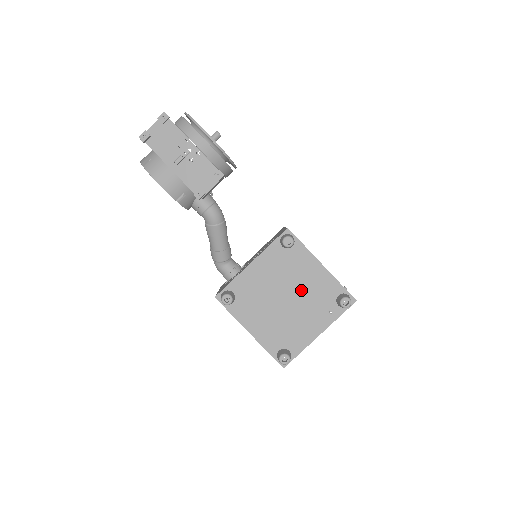
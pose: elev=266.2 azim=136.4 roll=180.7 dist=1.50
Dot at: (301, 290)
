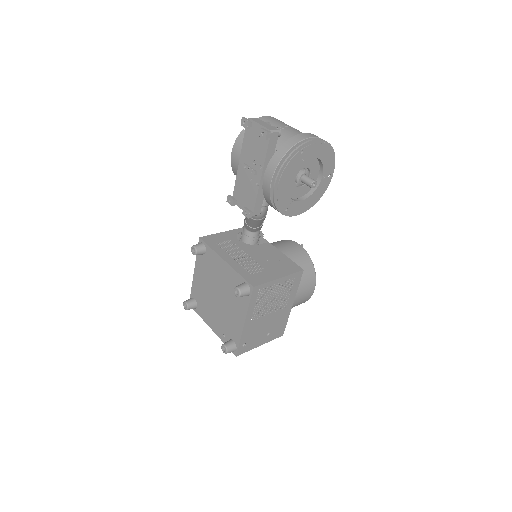
Dot at: (226, 308)
